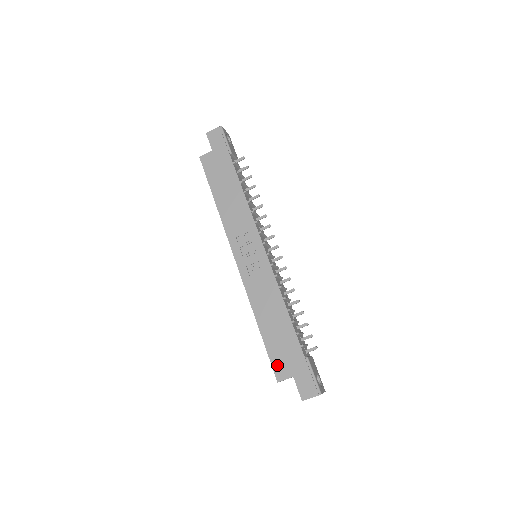
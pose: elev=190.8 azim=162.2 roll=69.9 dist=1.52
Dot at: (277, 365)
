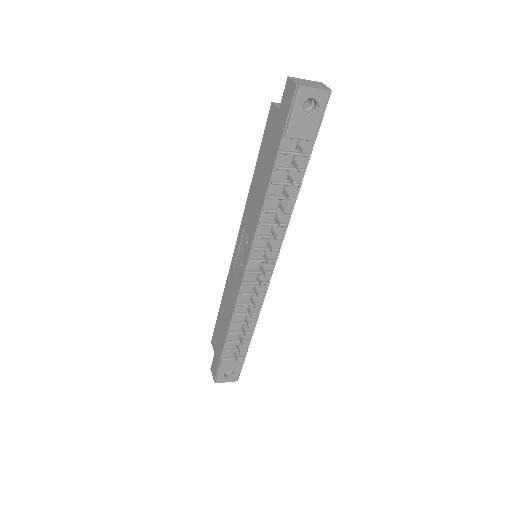
Dot at: (215, 335)
